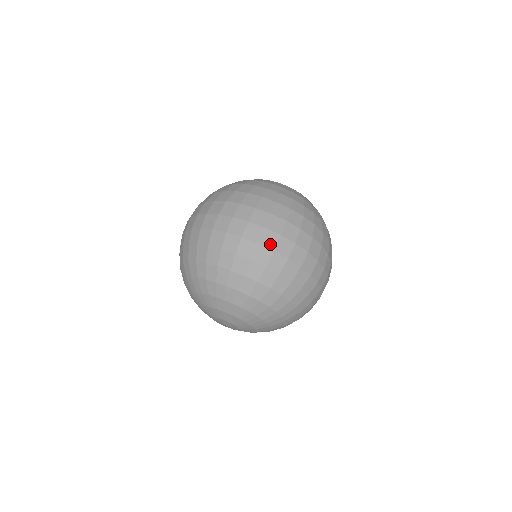
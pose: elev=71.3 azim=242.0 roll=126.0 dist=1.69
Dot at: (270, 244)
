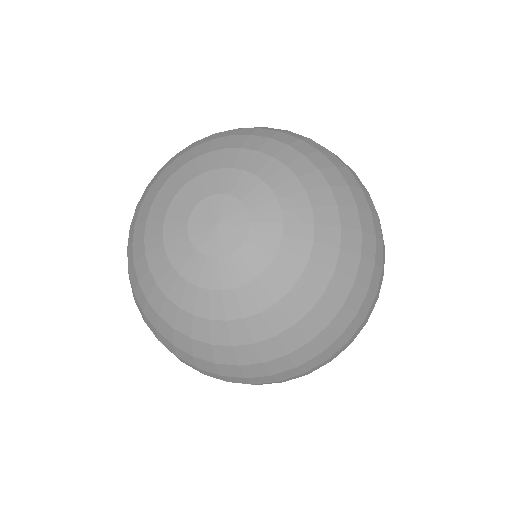
Dot at: occluded
